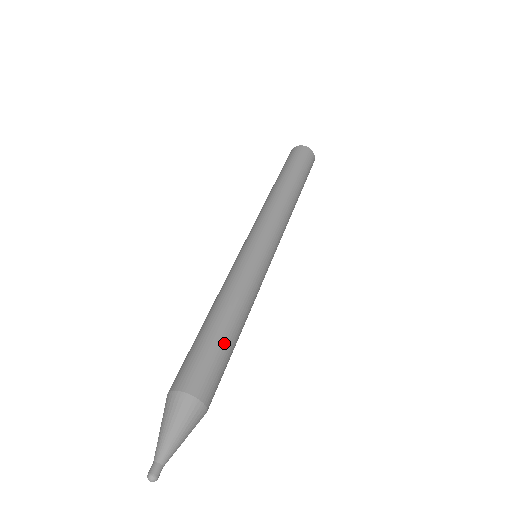
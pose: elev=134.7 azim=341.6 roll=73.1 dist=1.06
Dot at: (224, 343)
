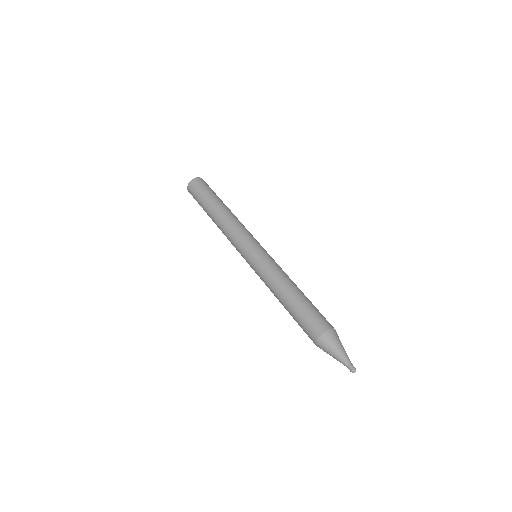
Dot at: (307, 301)
